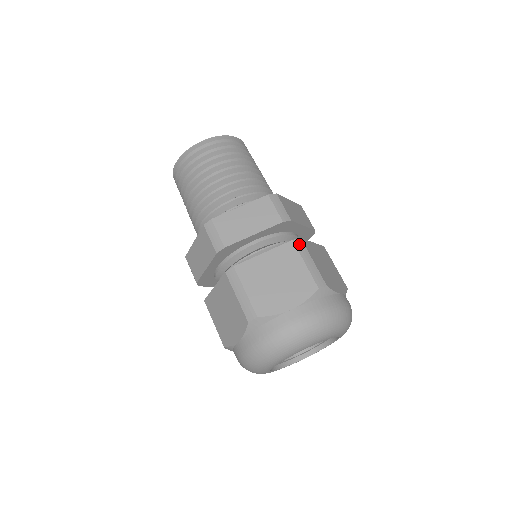
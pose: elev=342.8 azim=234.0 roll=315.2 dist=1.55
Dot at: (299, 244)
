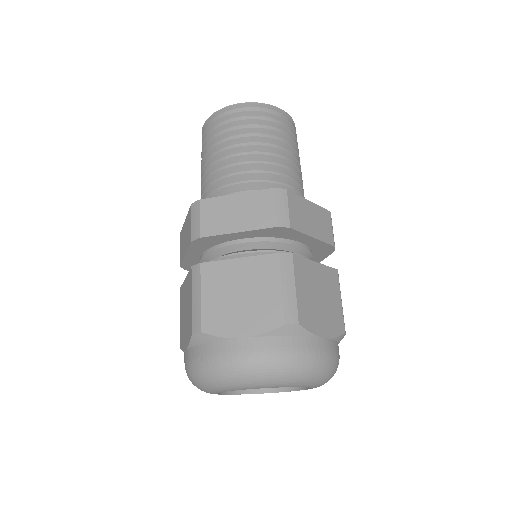
Dot at: (286, 260)
